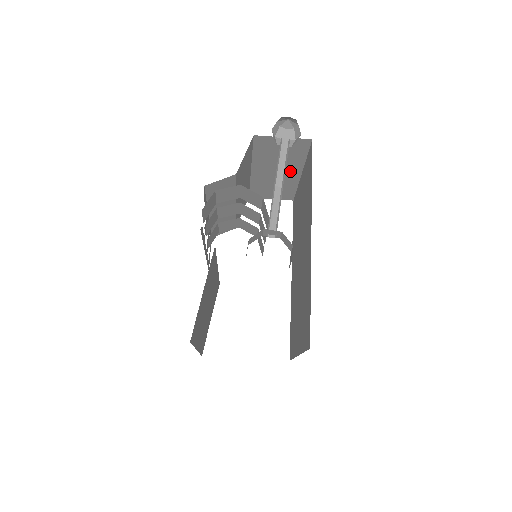
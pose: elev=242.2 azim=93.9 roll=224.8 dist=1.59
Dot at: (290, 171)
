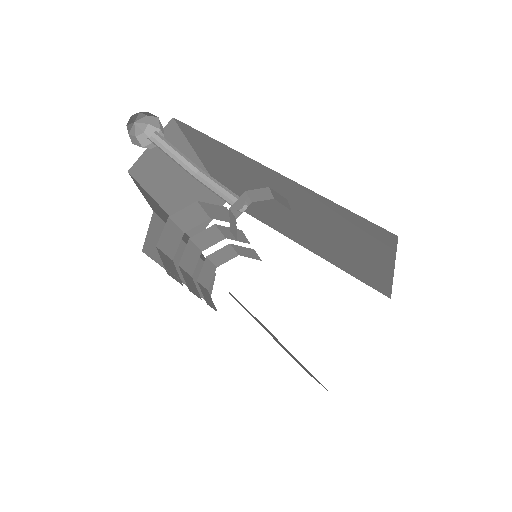
Dot at: occluded
